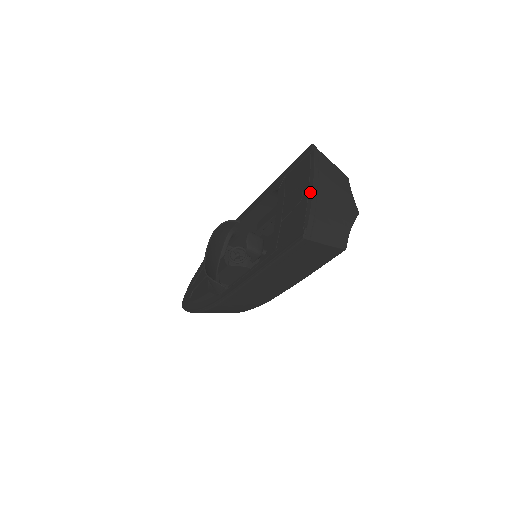
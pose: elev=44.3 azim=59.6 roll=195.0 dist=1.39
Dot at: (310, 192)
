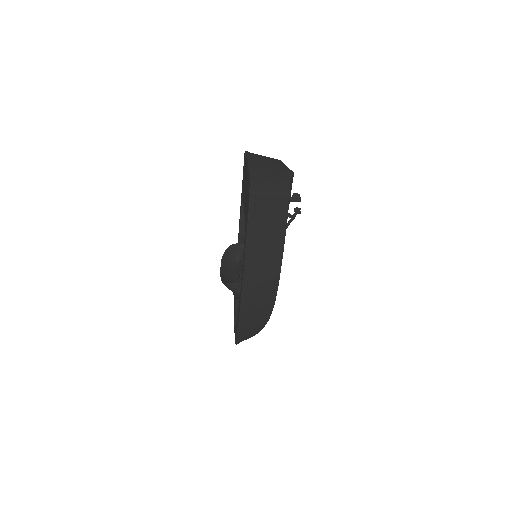
Dot at: (248, 171)
